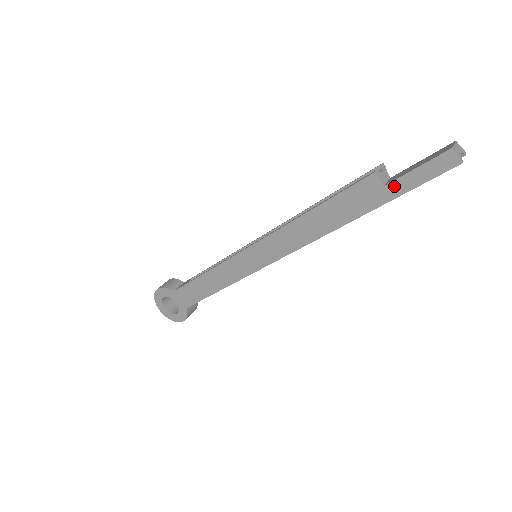
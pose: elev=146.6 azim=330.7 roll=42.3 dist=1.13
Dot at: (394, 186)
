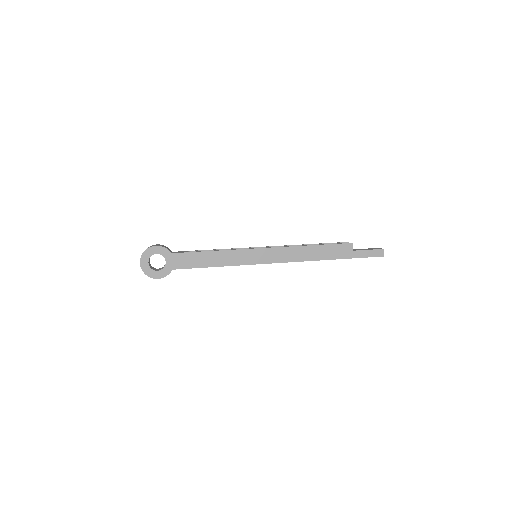
Dot at: (356, 253)
